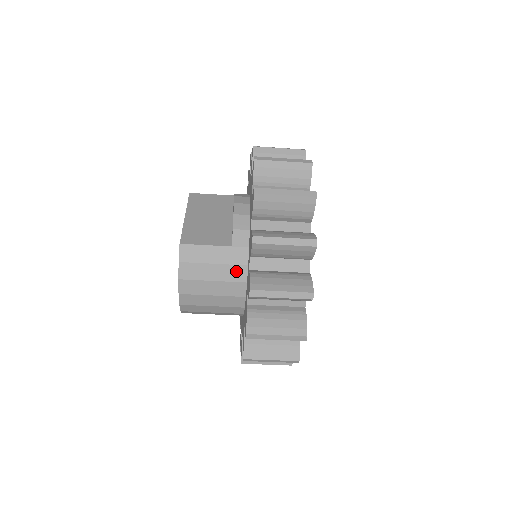
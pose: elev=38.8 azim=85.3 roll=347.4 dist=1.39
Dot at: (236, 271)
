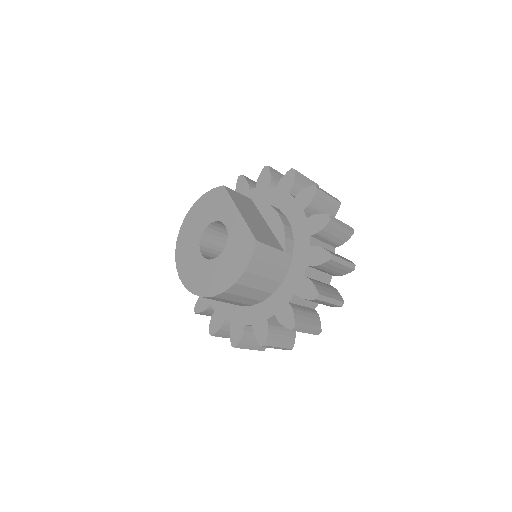
Dot at: (281, 272)
